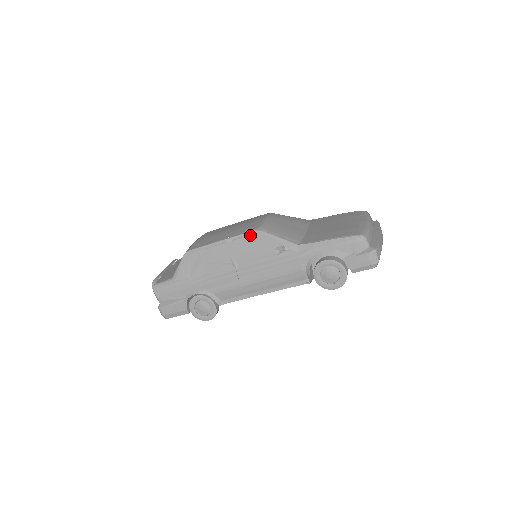
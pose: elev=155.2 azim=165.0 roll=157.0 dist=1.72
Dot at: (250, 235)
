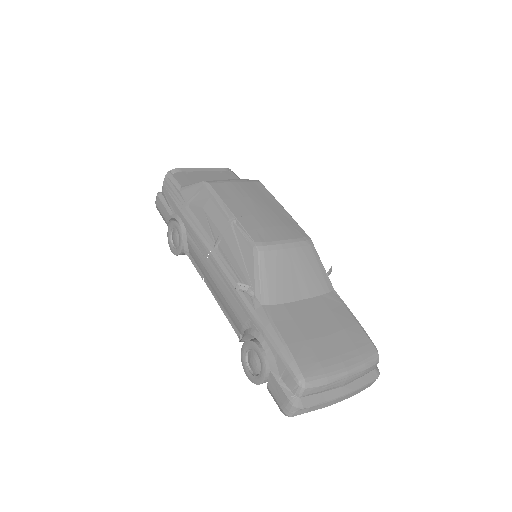
Dot at: (248, 241)
